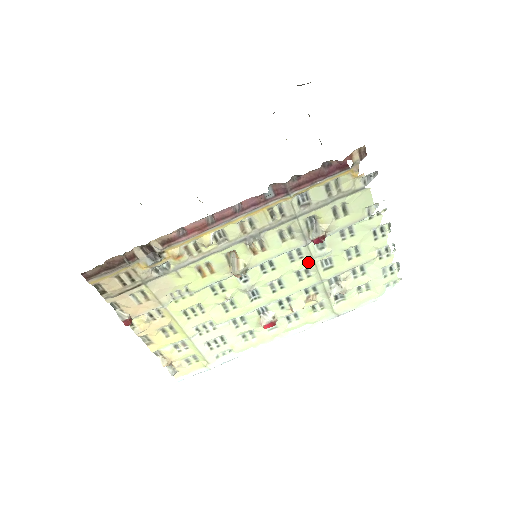
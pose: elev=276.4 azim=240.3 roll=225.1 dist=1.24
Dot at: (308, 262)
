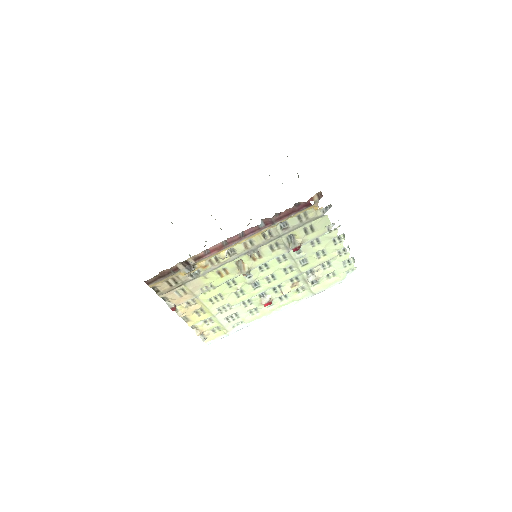
Dot at: (291, 262)
